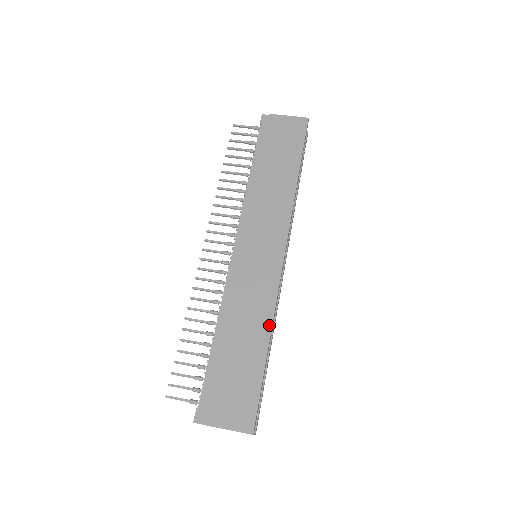
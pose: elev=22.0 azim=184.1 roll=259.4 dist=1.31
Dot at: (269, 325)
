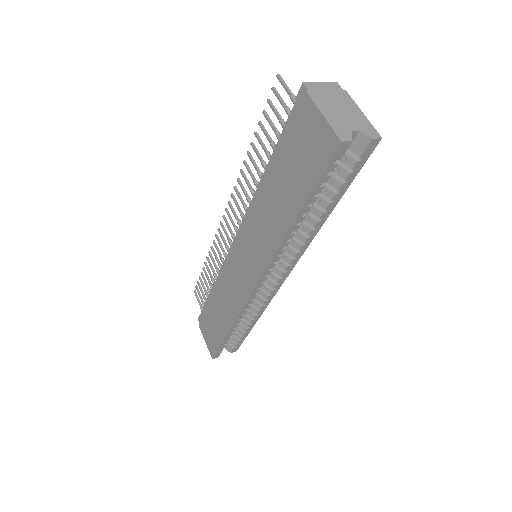
Dot at: (232, 321)
